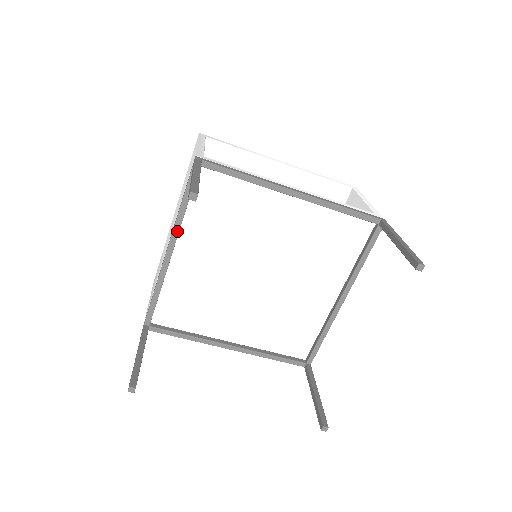
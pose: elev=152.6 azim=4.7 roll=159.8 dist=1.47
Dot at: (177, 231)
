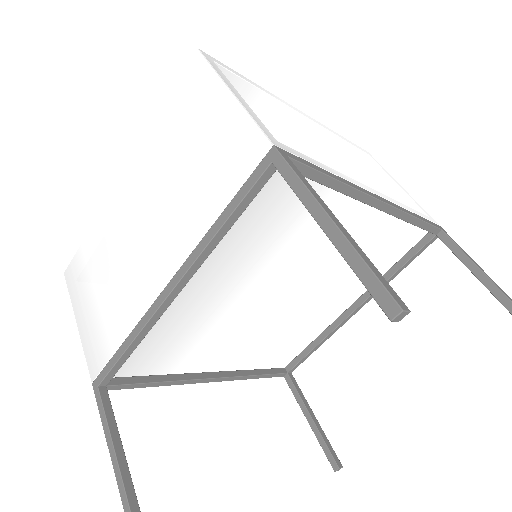
Dot at: (199, 264)
